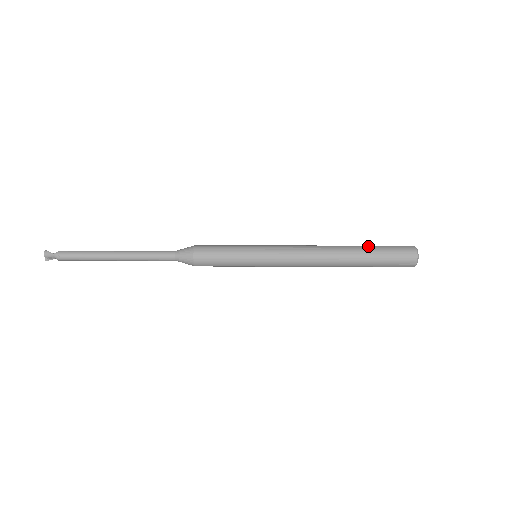
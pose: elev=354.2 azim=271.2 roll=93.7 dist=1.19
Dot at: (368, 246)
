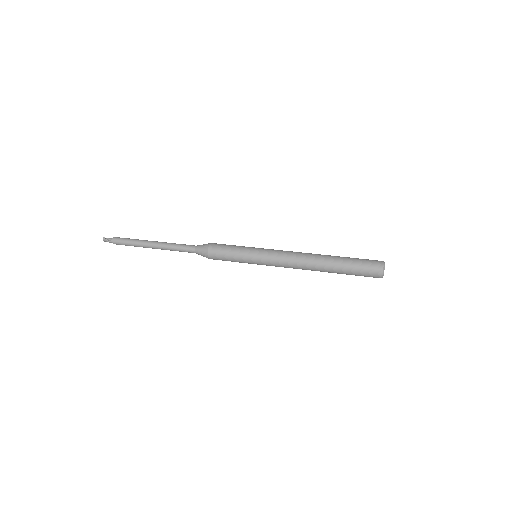
Dot at: (344, 262)
